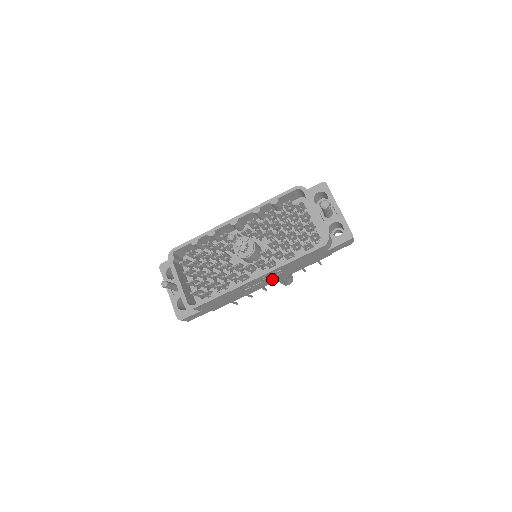
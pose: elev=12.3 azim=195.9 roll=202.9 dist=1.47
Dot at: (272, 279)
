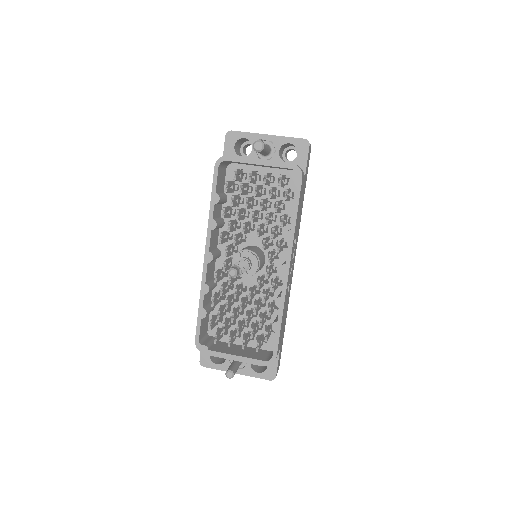
Dot at: (294, 255)
